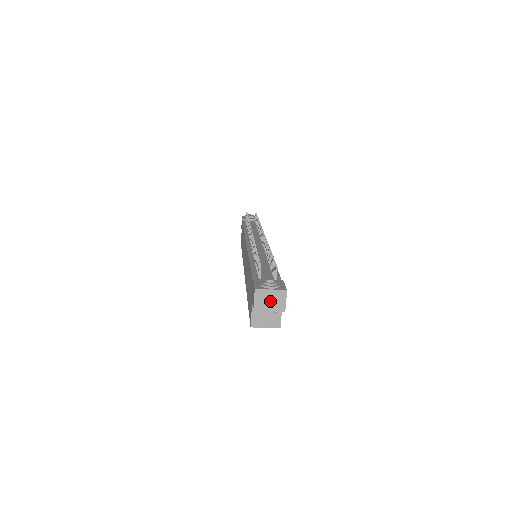
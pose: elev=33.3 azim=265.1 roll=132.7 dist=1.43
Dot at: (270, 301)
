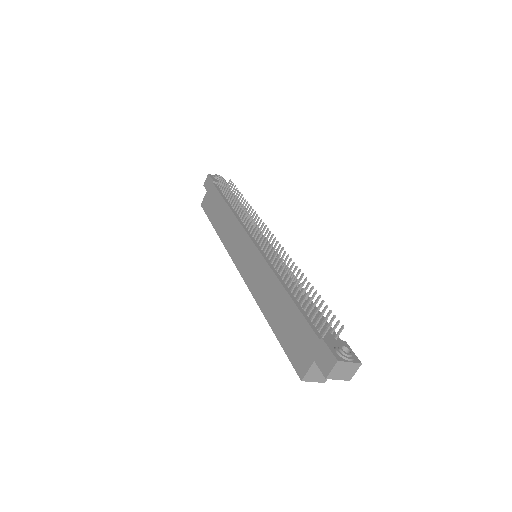
Dot at: (344, 371)
